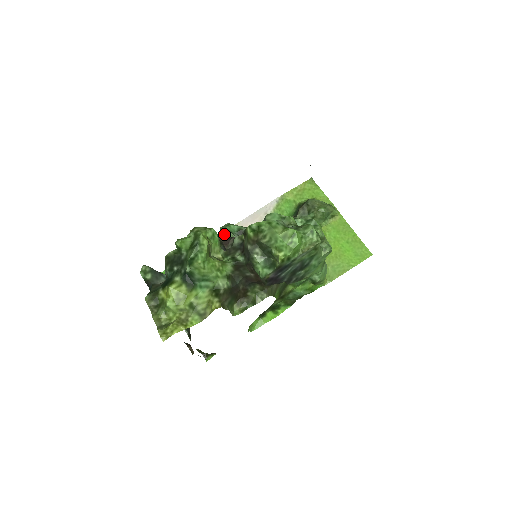
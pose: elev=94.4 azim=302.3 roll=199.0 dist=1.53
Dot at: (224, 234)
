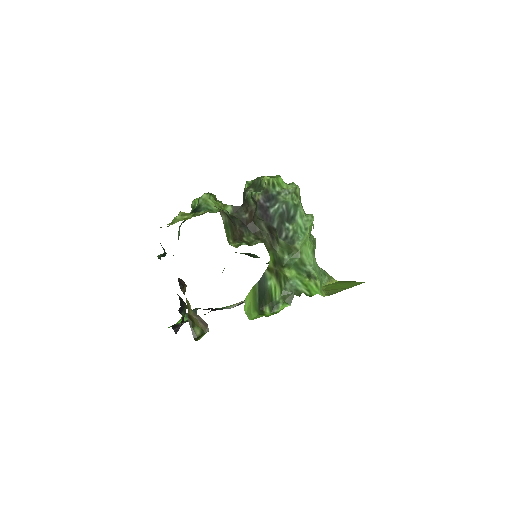
Dot at: occluded
